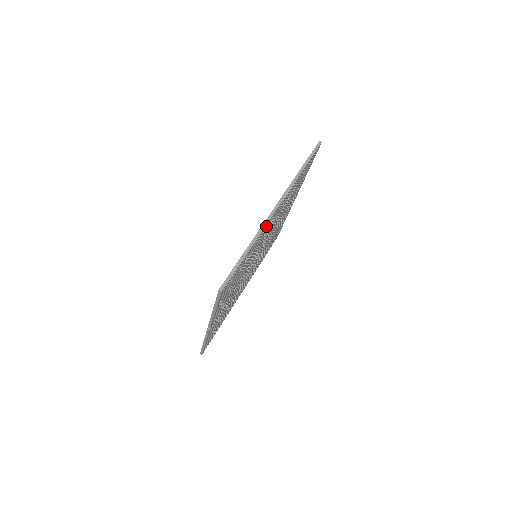
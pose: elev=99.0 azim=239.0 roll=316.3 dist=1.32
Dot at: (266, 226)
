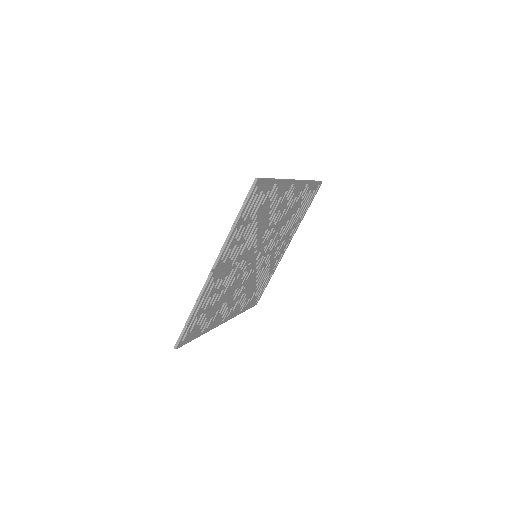
Dot at: (286, 187)
